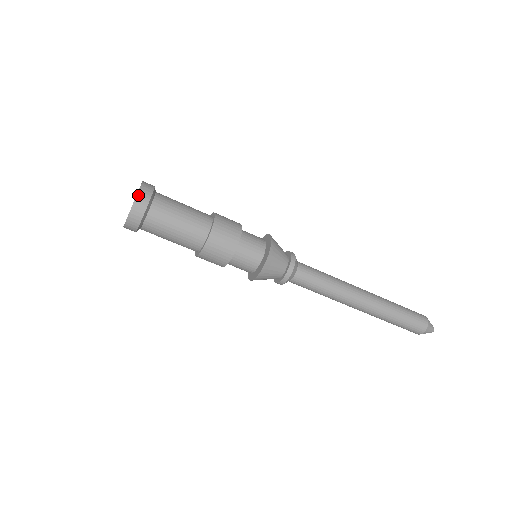
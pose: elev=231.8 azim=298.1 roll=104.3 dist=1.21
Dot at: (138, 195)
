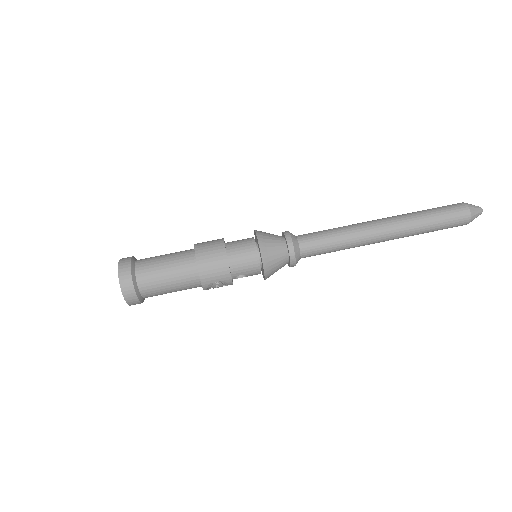
Dot at: (119, 262)
